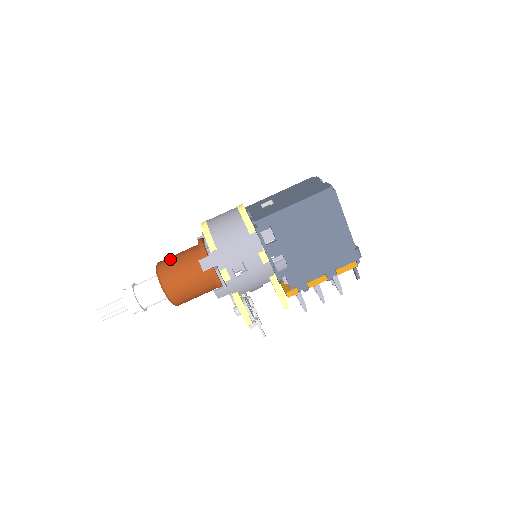
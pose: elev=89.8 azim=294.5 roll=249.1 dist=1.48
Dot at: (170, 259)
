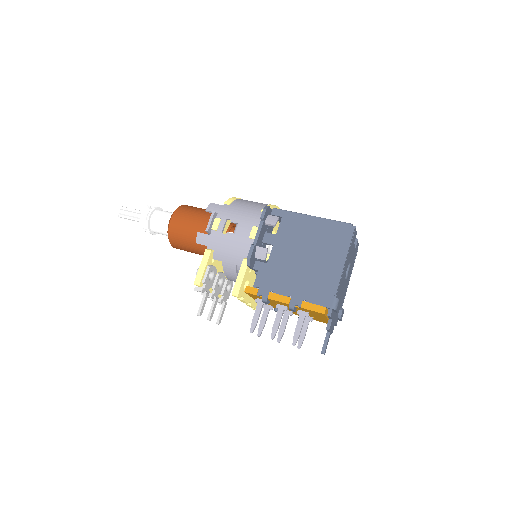
Dot at: occluded
